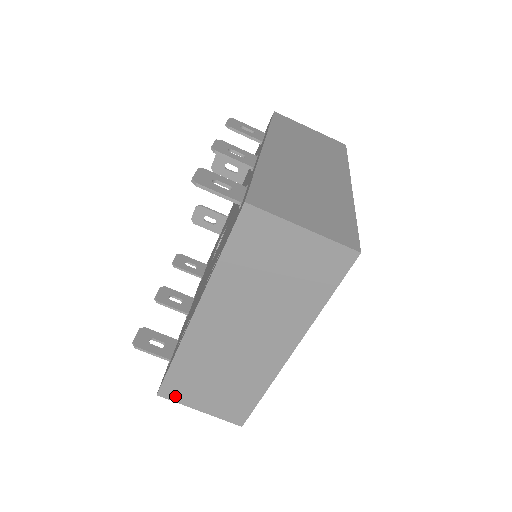
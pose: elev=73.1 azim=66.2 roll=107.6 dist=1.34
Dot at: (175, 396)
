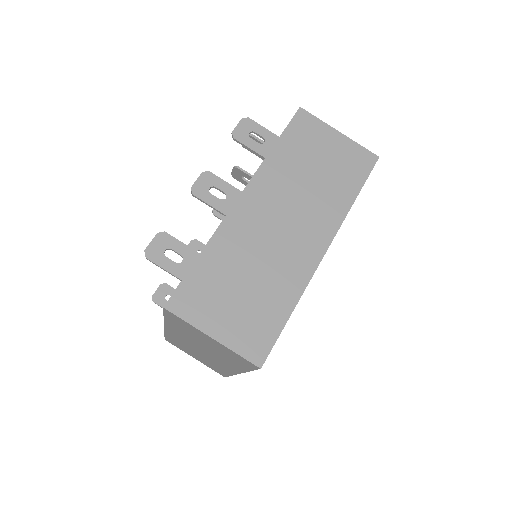
Dot at: (176, 346)
